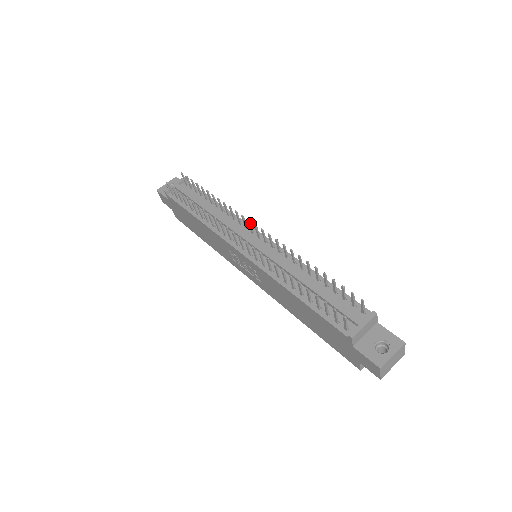
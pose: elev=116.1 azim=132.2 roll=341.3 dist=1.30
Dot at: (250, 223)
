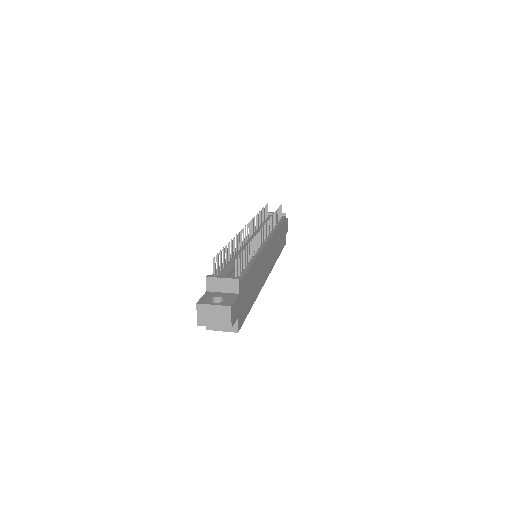
Dot at: (266, 227)
